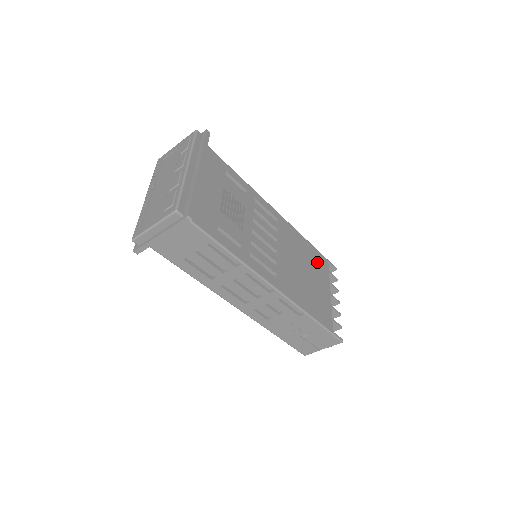
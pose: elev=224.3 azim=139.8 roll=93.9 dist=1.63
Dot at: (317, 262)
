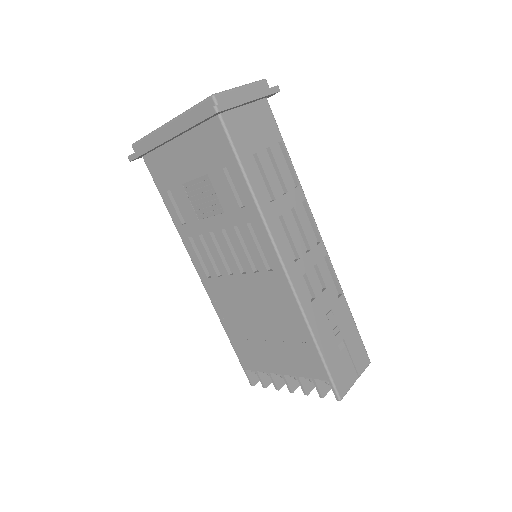
Dot at: occluded
